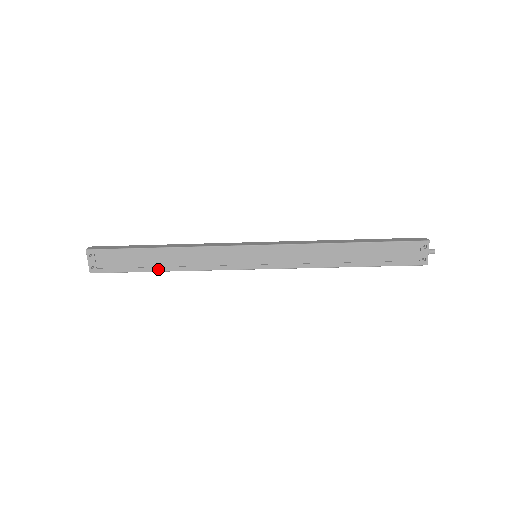
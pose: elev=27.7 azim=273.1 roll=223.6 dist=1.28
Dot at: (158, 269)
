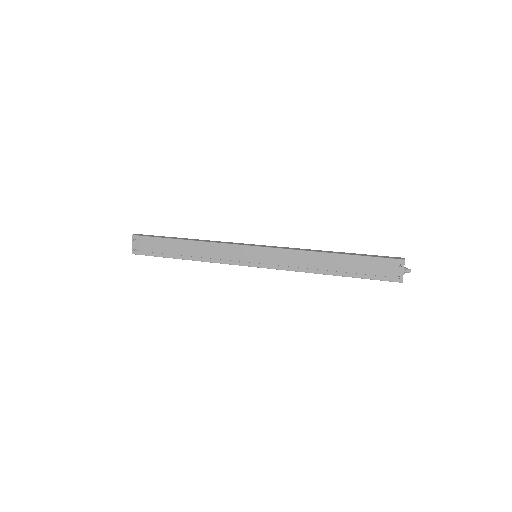
Dot at: (180, 257)
